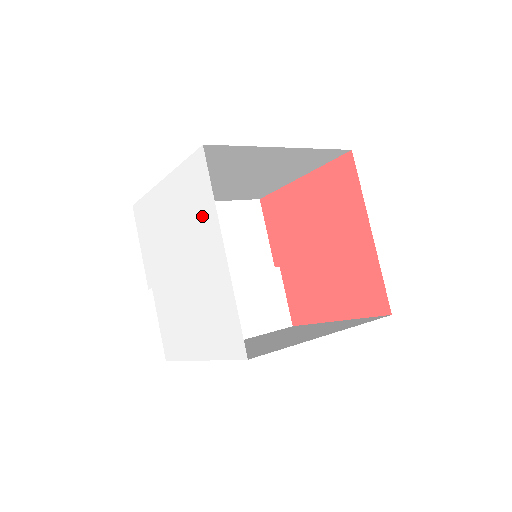
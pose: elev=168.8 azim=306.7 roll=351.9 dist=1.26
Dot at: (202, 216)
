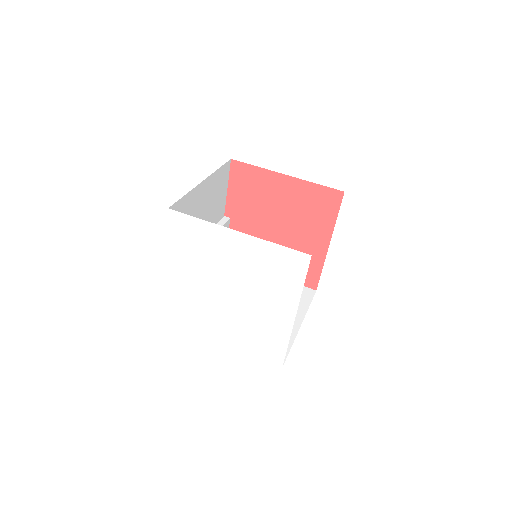
Dot at: (281, 288)
